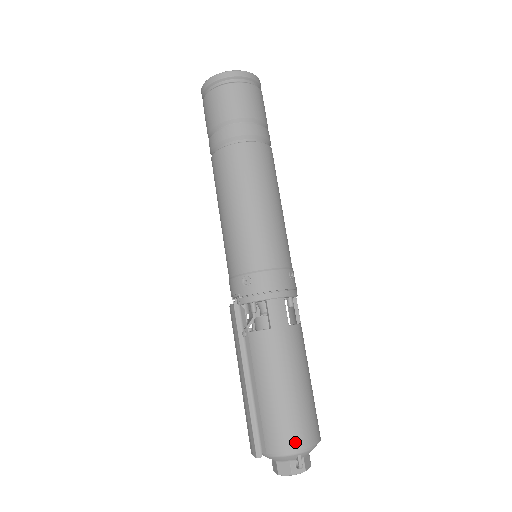
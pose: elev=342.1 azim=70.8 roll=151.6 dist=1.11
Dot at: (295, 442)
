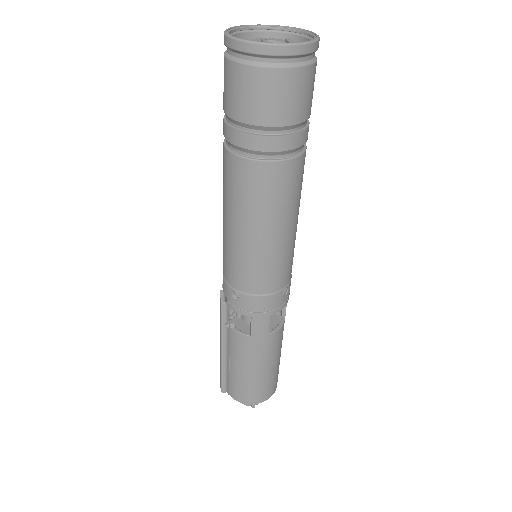
Dot at: (252, 400)
